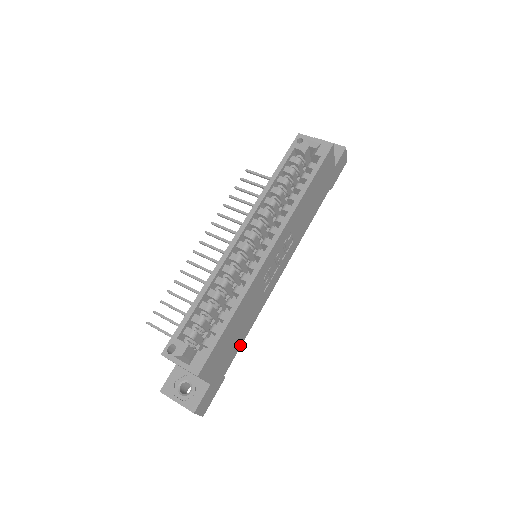
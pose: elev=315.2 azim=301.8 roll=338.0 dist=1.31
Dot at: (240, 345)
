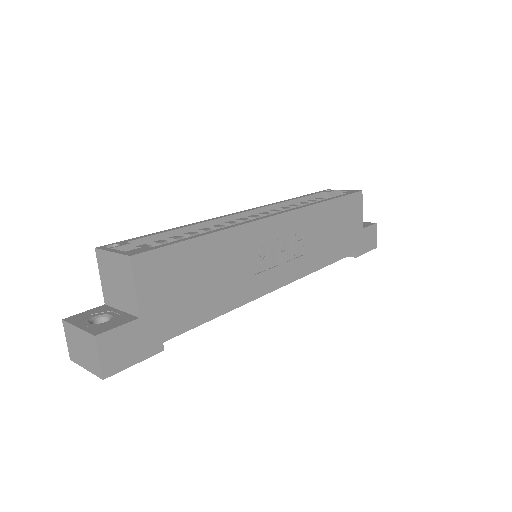
Dot at: (202, 320)
